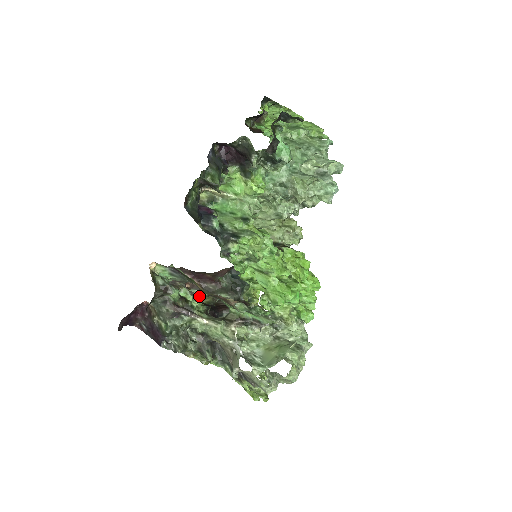
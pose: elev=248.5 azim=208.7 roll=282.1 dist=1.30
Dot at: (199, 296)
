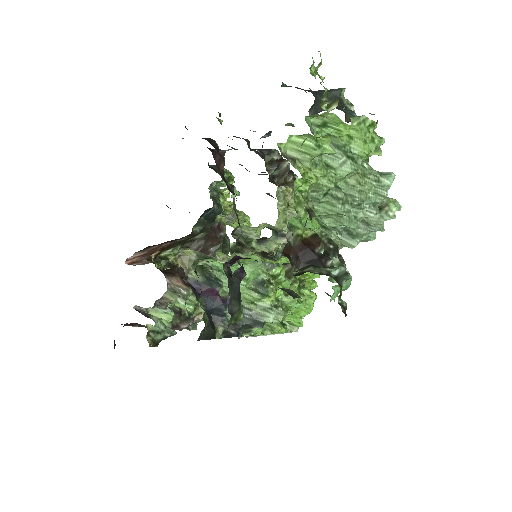
Dot at: (174, 257)
